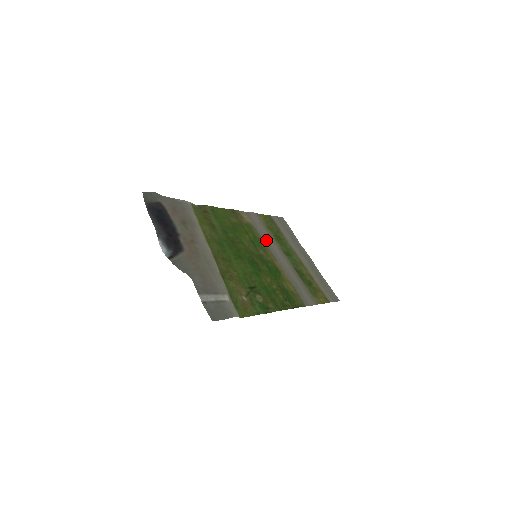
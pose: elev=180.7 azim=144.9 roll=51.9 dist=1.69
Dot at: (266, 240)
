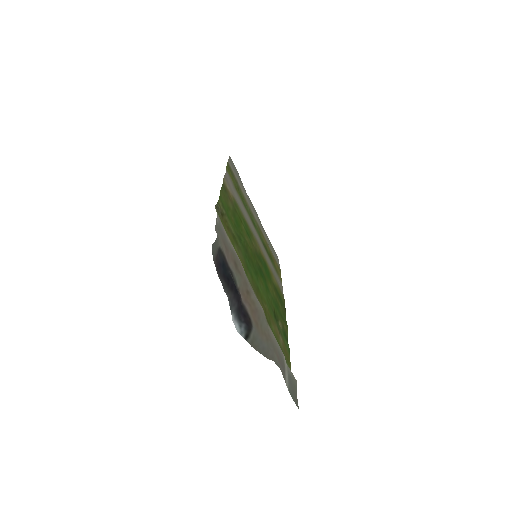
Dot at: (246, 217)
